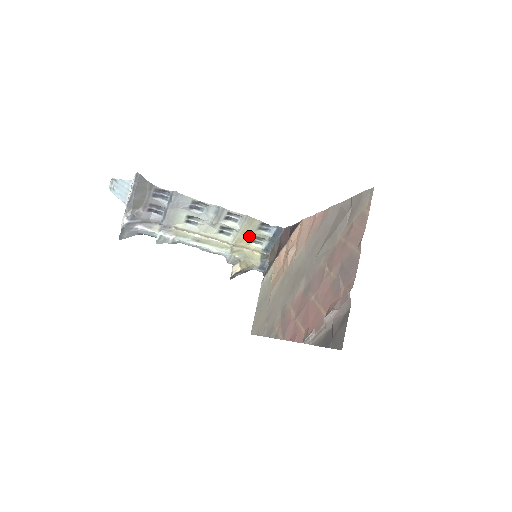
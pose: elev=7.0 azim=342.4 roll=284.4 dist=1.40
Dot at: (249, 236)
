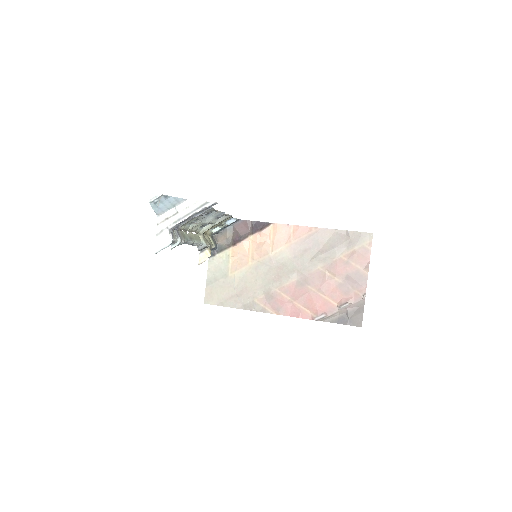
Dot at: (215, 226)
